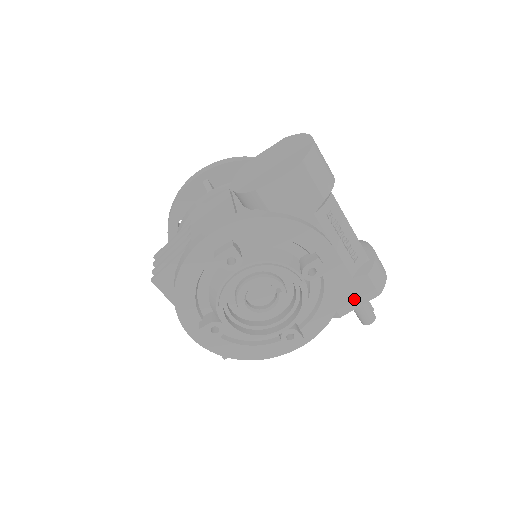
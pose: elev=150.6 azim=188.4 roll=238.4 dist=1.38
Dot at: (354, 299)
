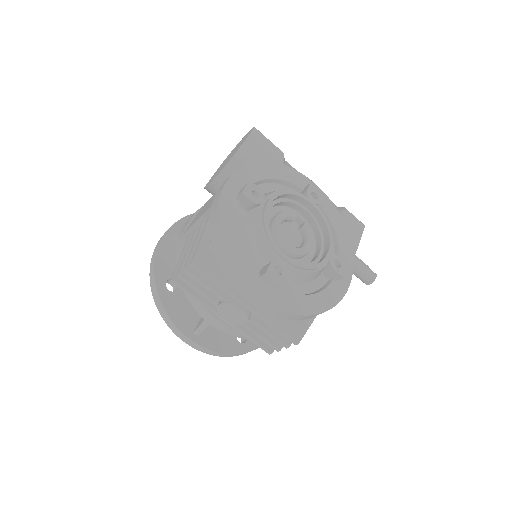
Dot at: (352, 234)
